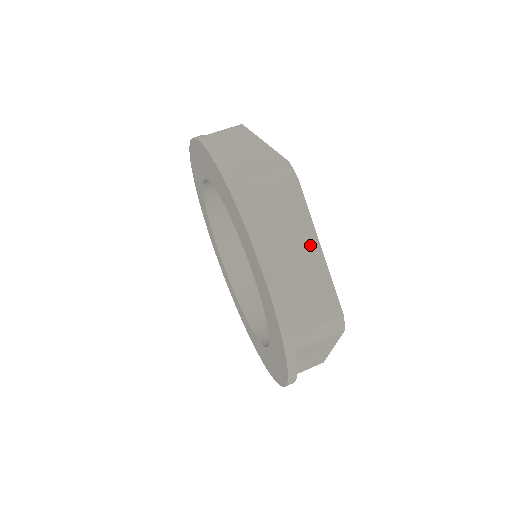
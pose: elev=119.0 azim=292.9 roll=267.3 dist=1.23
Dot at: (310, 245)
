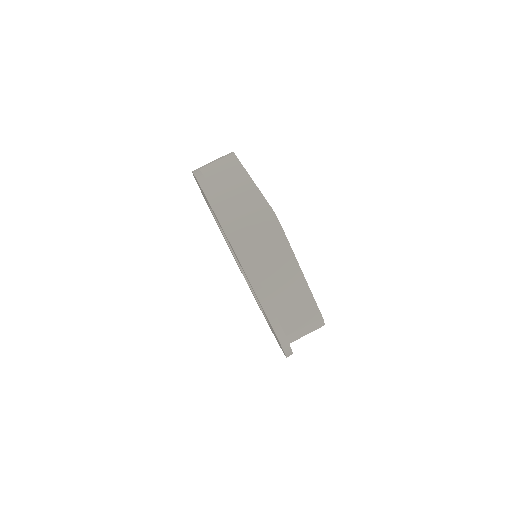
Dot at: occluded
